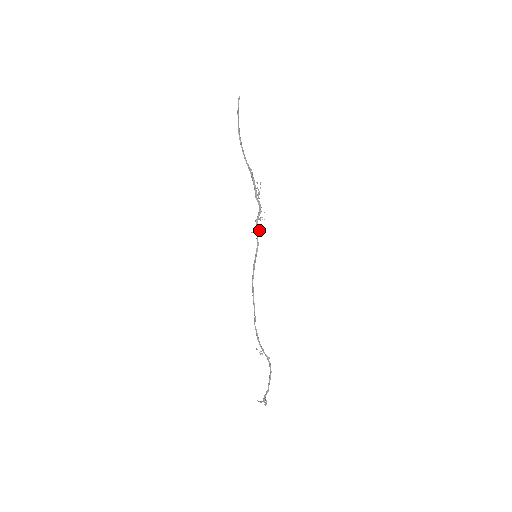
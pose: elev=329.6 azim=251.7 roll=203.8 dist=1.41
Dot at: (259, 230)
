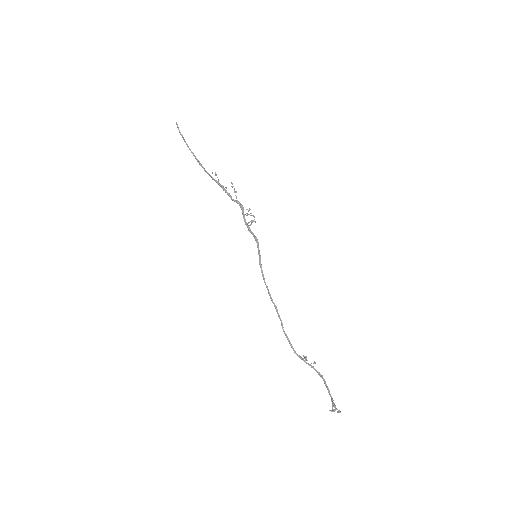
Dot at: (251, 224)
